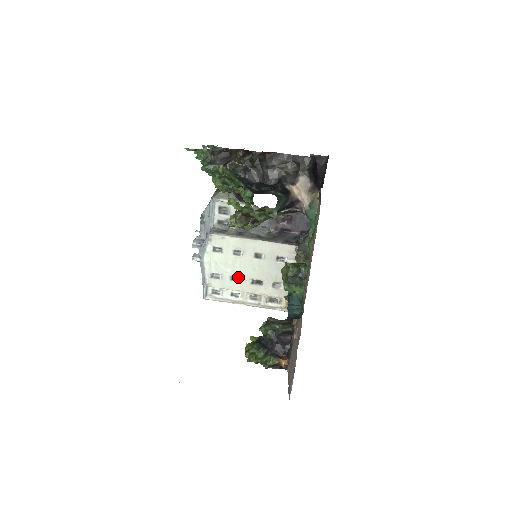
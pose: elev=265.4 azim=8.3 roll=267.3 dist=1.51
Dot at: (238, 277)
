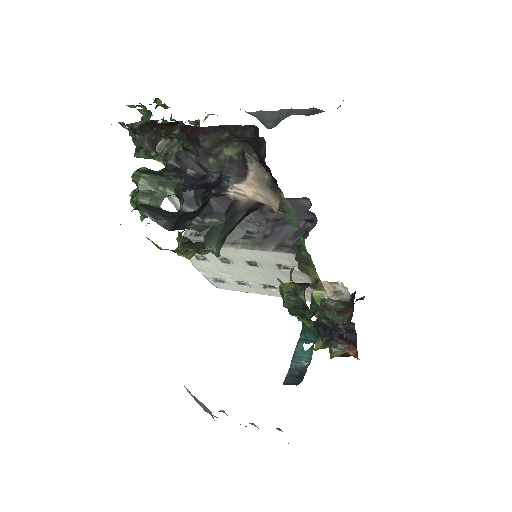
Dot at: (245, 281)
